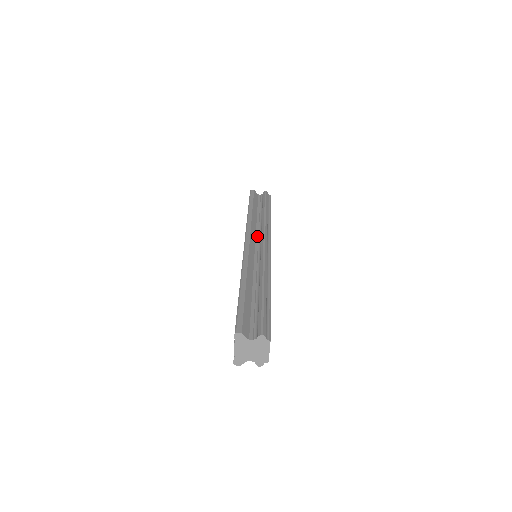
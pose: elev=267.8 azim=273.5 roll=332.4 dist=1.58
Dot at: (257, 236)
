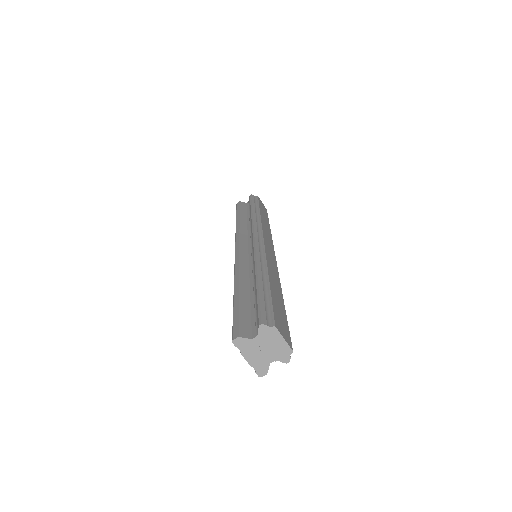
Dot at: (249, 237)
